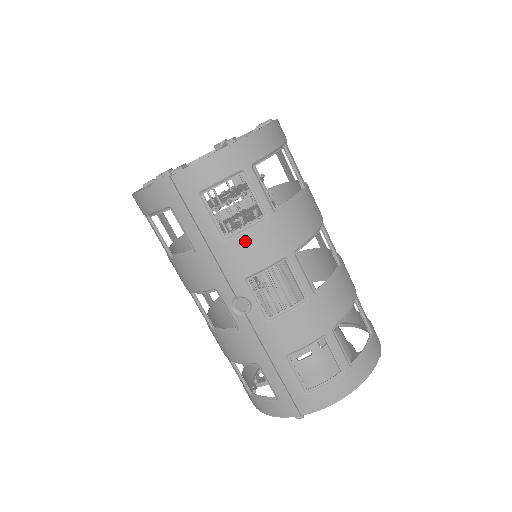
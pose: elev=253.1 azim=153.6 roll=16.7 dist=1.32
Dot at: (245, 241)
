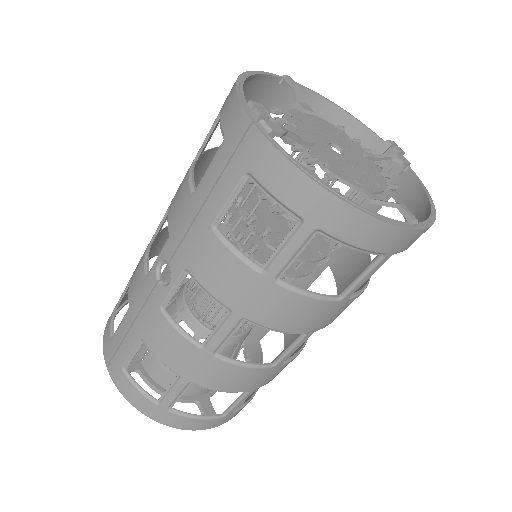
Dot at: (222, 255)
